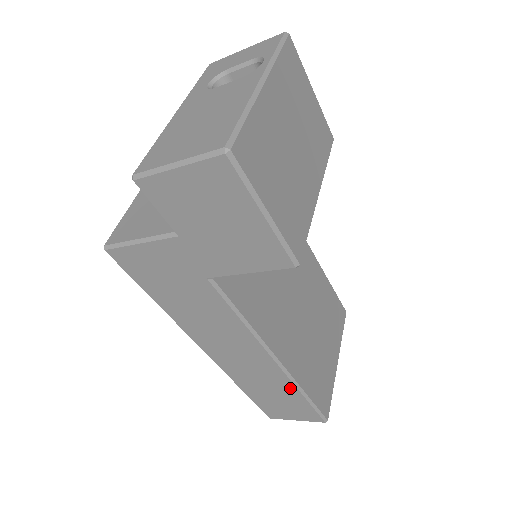
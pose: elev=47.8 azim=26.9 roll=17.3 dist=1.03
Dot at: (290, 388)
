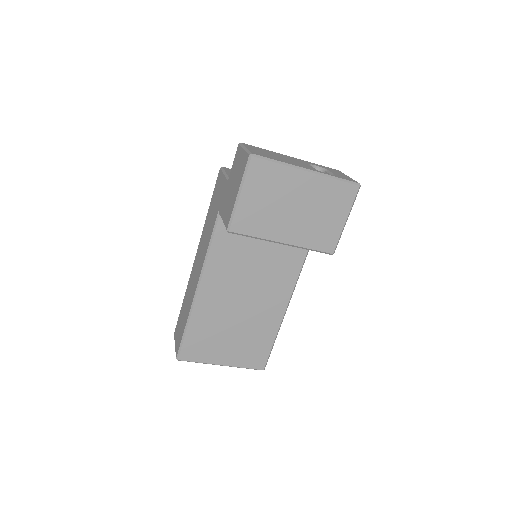
Dot at: (188, 314)
